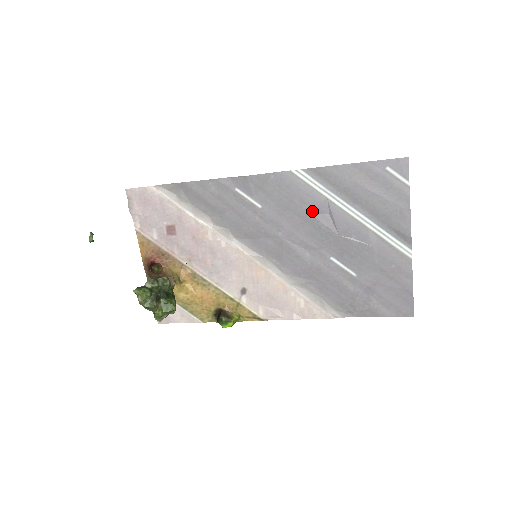
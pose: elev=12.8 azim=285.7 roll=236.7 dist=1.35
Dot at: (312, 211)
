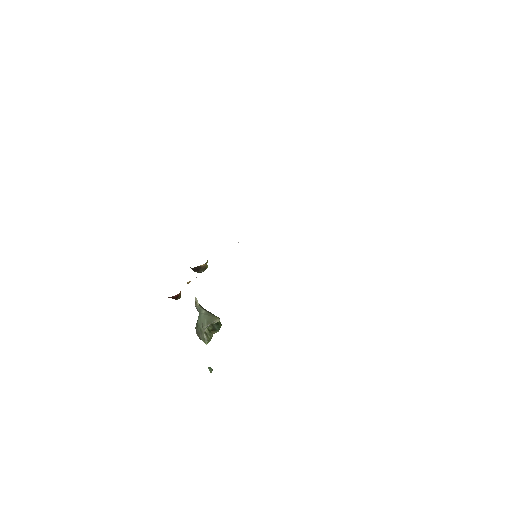
Dot at: occluded
